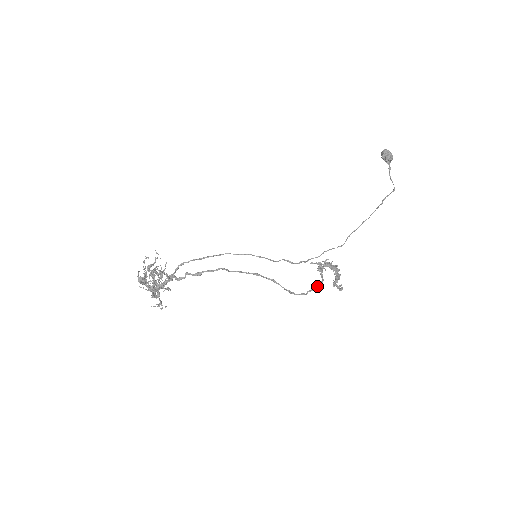
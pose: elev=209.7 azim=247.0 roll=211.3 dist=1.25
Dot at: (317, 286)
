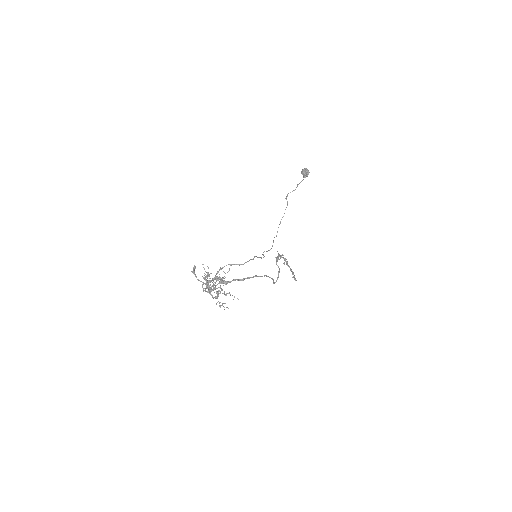
Dot at: occluded
